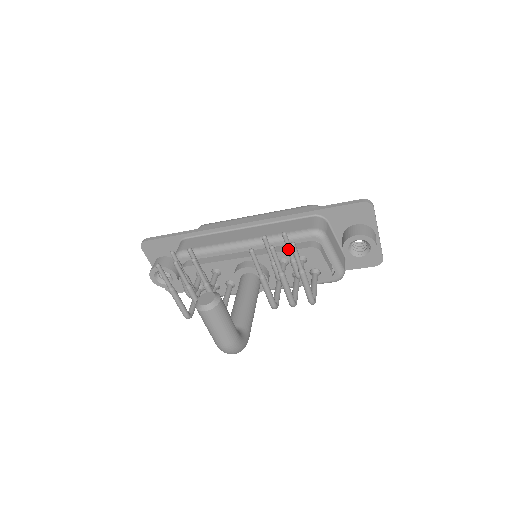
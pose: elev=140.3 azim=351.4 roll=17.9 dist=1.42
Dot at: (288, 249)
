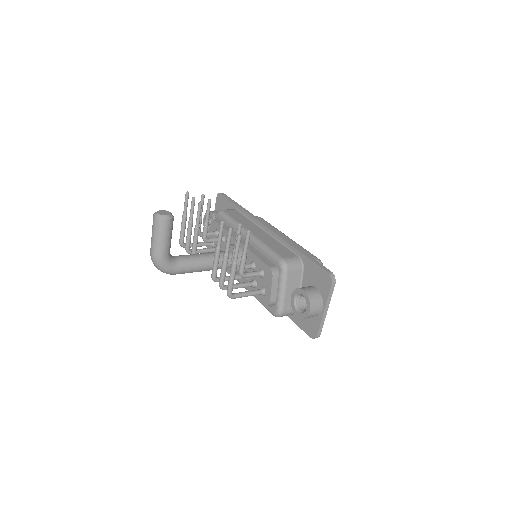
Dot at: (244, 245)
